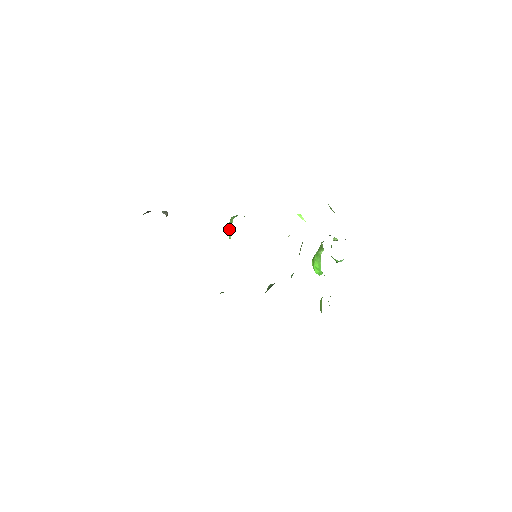
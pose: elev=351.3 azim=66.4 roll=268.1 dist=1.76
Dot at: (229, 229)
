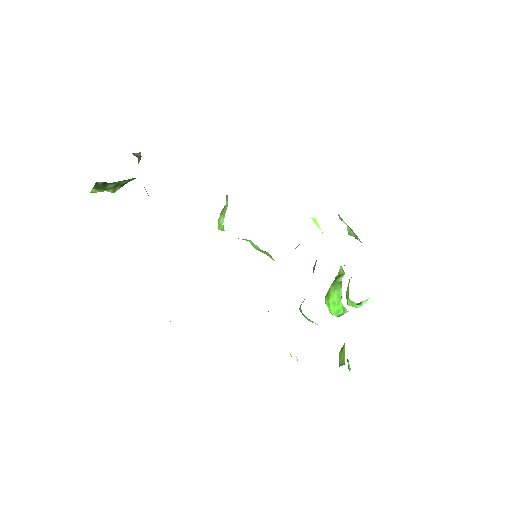
Dot at: (221, 215)
